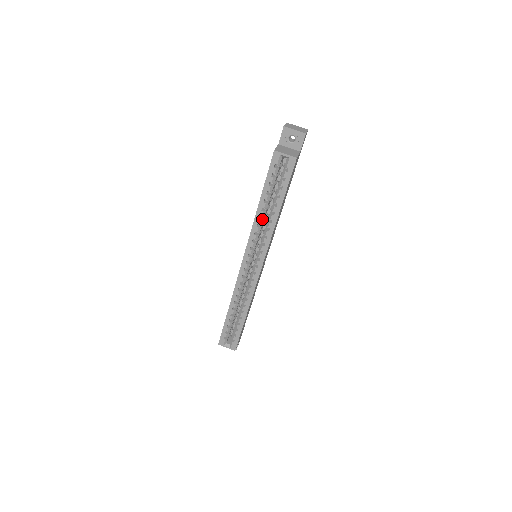
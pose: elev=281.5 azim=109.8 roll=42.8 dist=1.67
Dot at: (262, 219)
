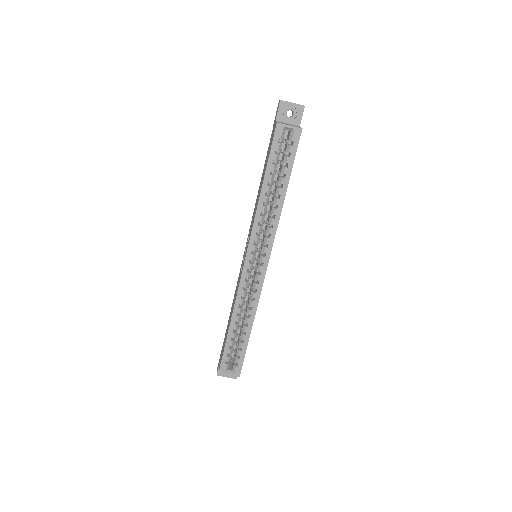
Dot at: (266, 206)
